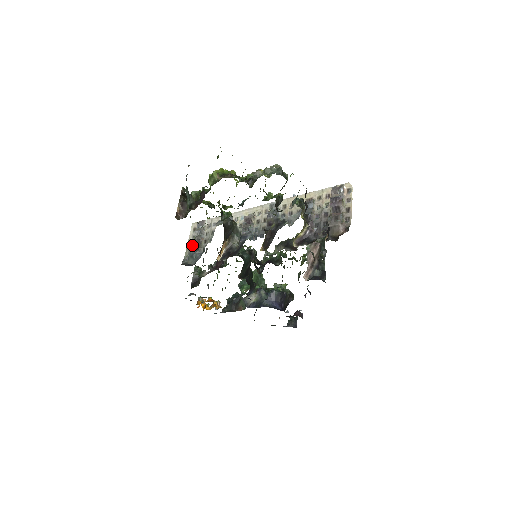
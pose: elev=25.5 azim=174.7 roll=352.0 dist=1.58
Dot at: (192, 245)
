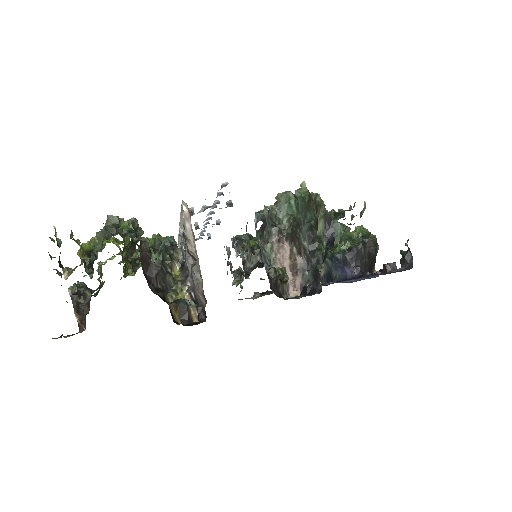
Dot at: occluded
